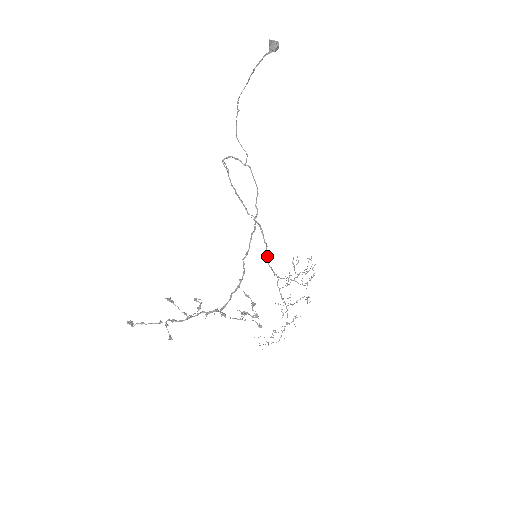
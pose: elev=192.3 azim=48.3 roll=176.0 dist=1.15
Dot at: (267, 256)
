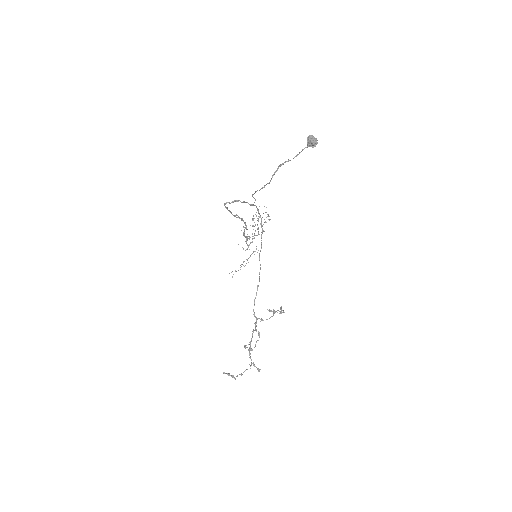
Dot at: (244, 233)
